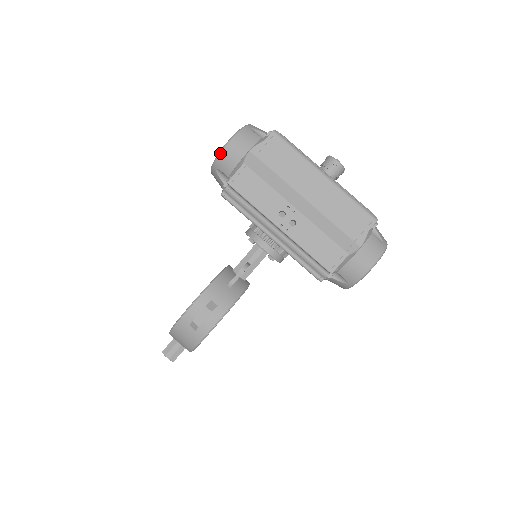
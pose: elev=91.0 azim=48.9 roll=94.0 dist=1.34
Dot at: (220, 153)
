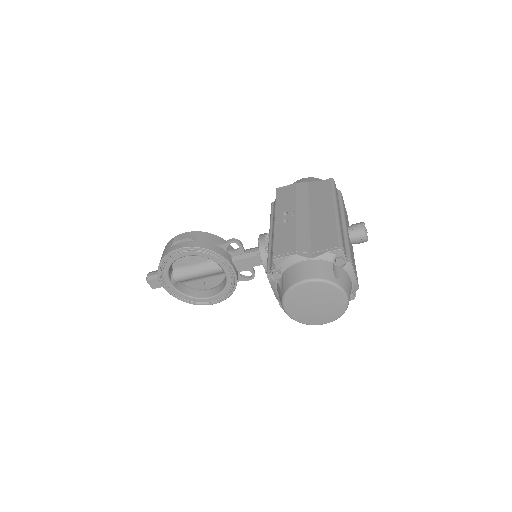
Dot at: (294, 182)
